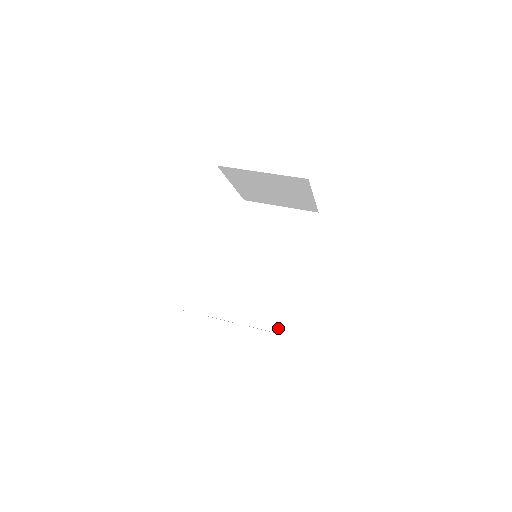
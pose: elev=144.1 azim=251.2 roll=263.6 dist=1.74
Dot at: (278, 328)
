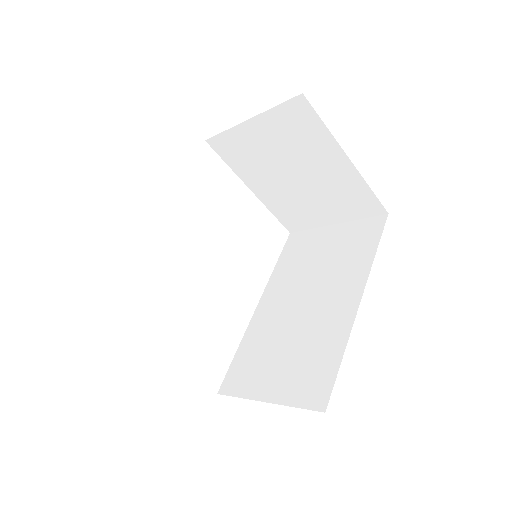
Dot at: (306, 399)
